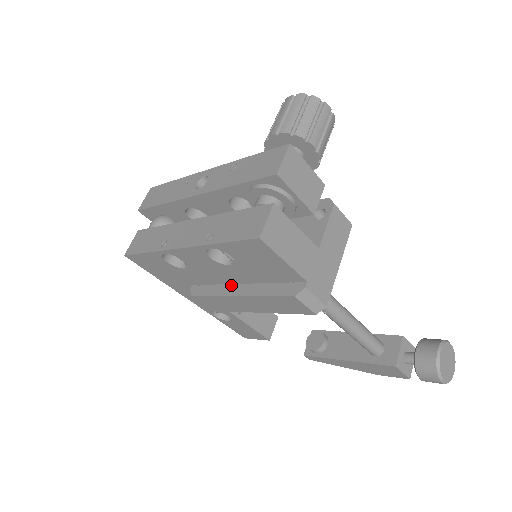
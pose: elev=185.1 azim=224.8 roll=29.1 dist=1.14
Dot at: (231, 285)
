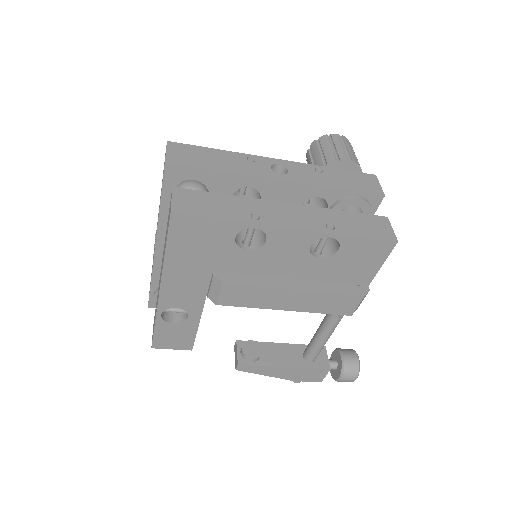
Dot at: (280, 278)
